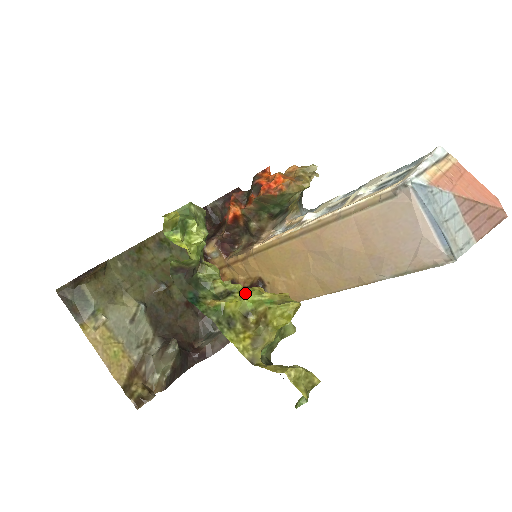
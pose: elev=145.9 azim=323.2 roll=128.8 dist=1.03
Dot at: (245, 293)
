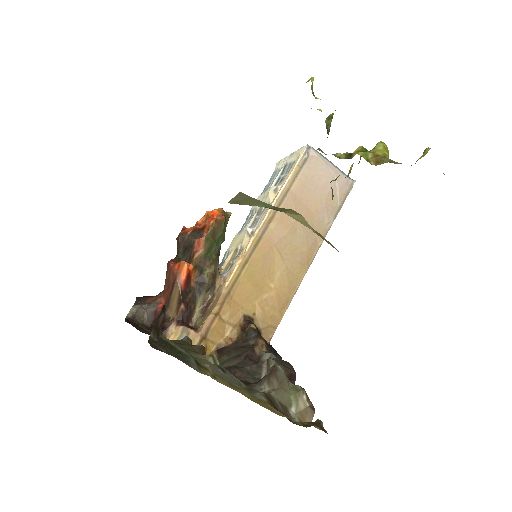
Dot at: occluded
